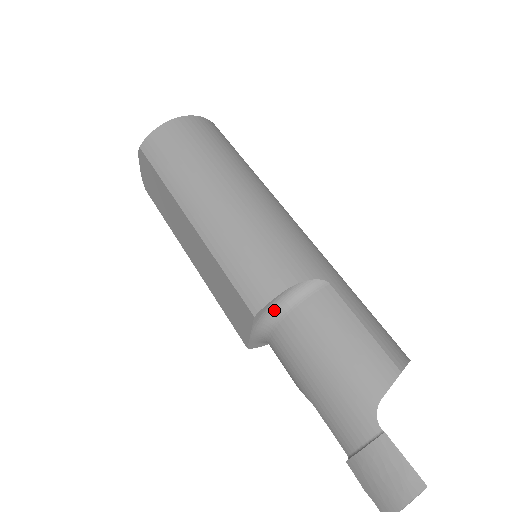
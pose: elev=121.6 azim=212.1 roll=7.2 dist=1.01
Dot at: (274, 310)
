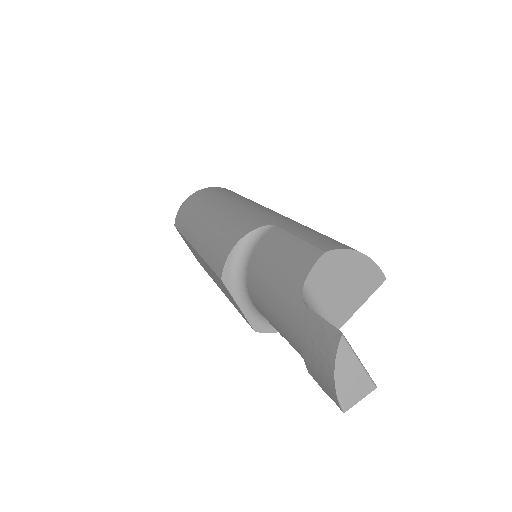
Dot at: (238, 269)
